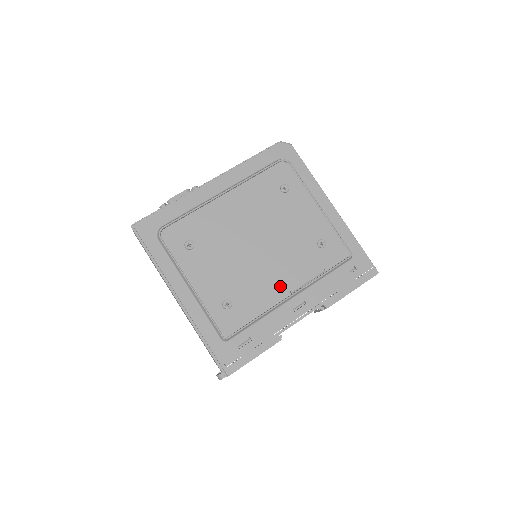
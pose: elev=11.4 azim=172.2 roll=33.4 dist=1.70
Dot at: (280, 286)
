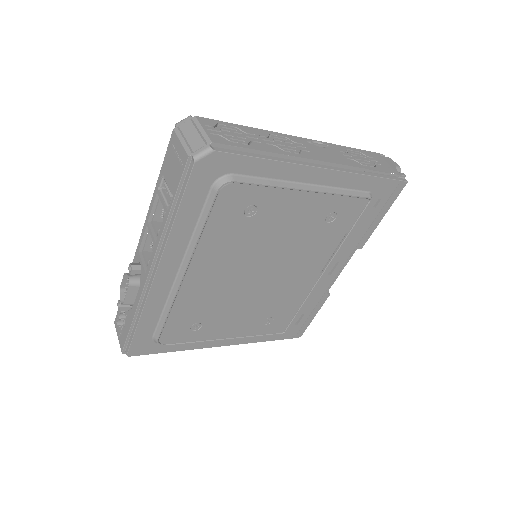
Dot at: (308, 277)
